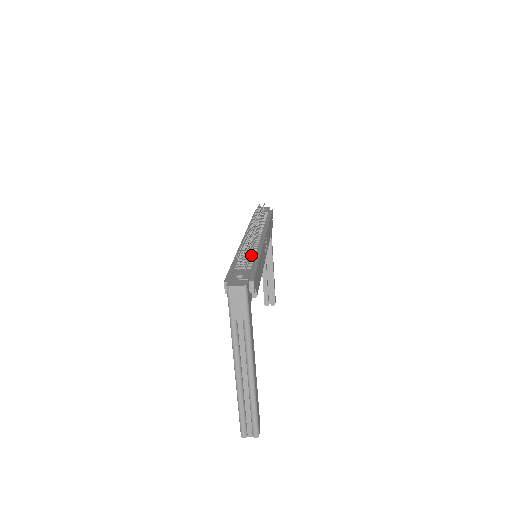
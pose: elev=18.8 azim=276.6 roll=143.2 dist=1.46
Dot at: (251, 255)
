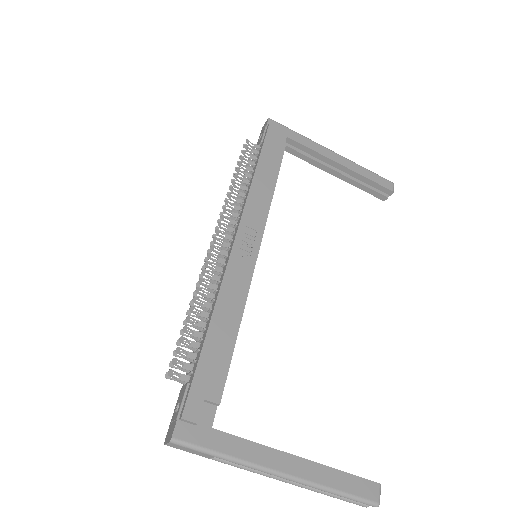
Dot at: (206, 321)
